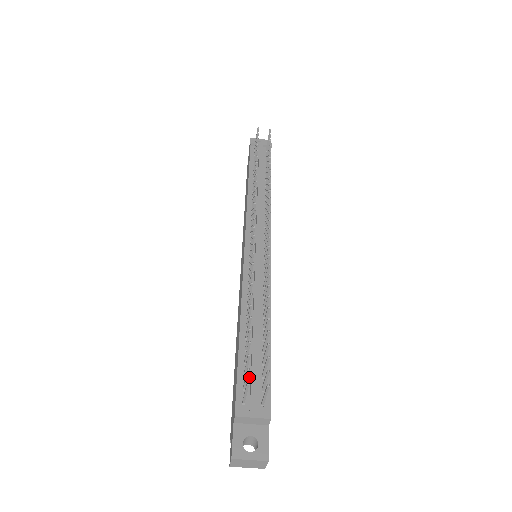
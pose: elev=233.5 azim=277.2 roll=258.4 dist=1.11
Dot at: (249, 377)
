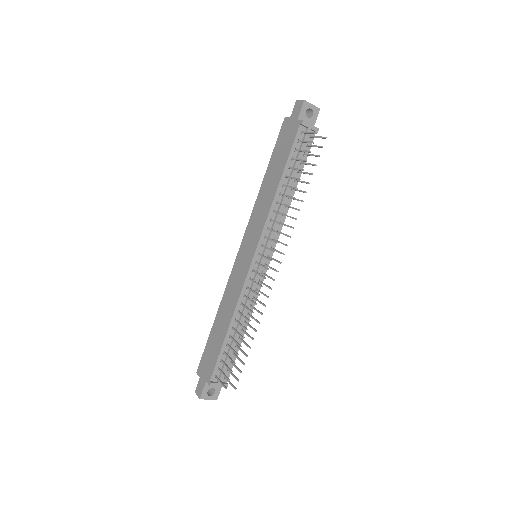
Dot at: occluded
